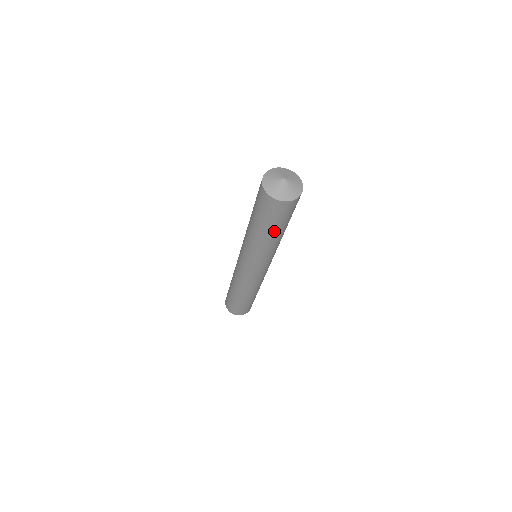
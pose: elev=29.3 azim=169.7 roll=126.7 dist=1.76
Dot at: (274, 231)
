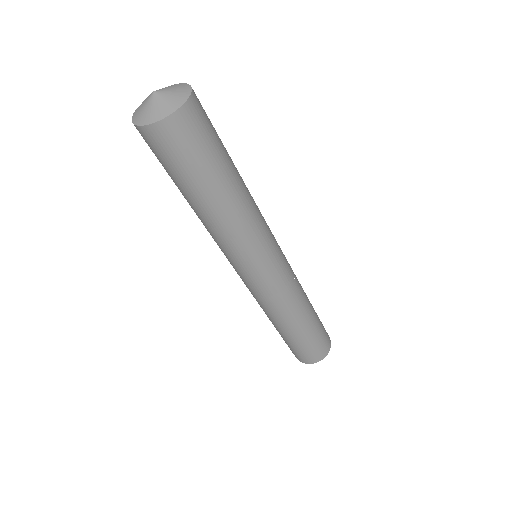
Dot at: (182, 191)
